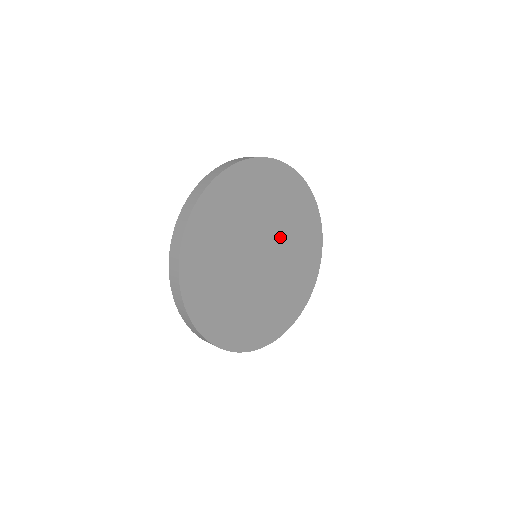
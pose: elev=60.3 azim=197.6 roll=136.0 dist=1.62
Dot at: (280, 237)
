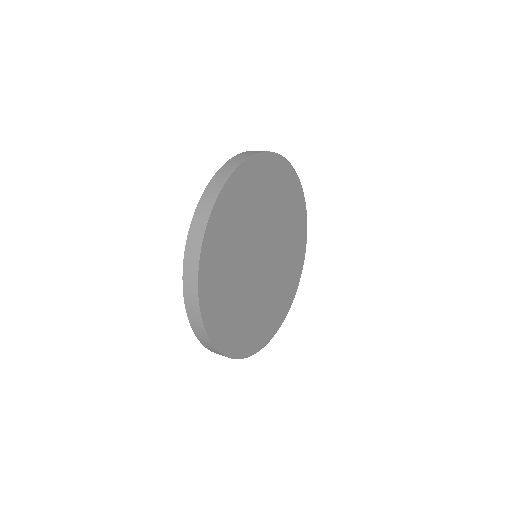
Dot at: (269, 224)
